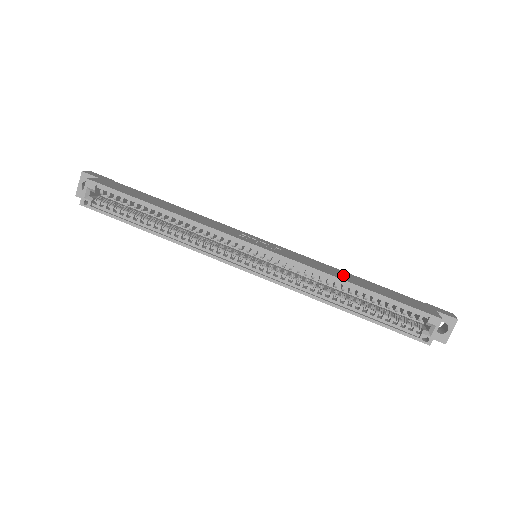
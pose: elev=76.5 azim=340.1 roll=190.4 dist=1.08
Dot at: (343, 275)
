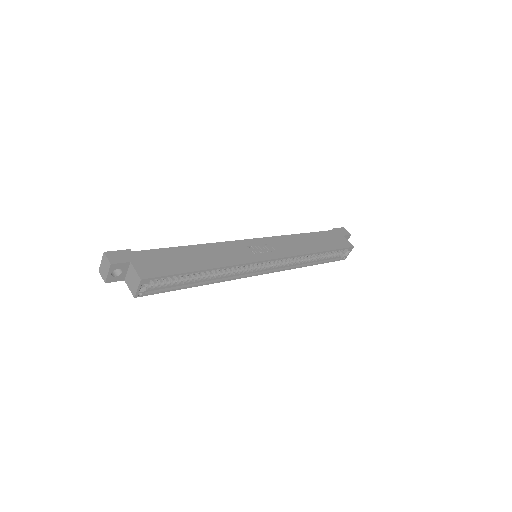
Dot at: (306, 243)
